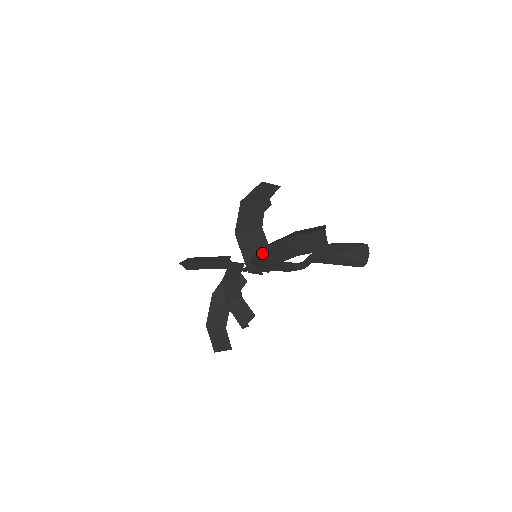
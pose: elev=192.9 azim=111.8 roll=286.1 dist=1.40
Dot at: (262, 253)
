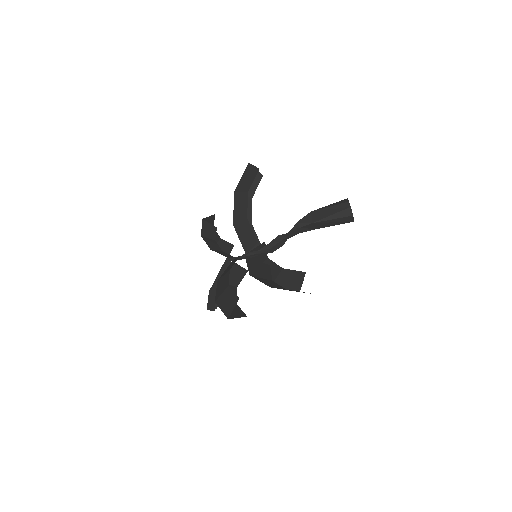
Dot at: (236, 222)
